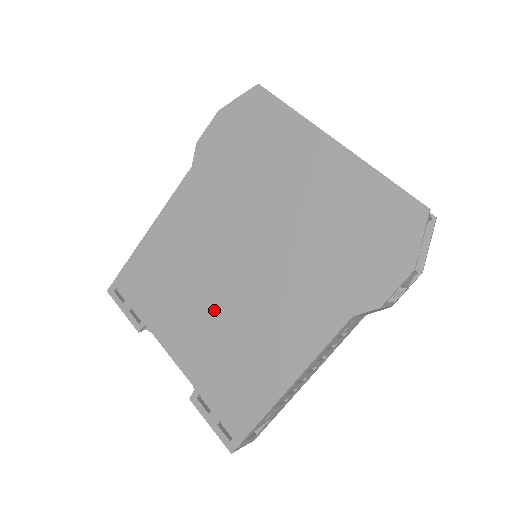
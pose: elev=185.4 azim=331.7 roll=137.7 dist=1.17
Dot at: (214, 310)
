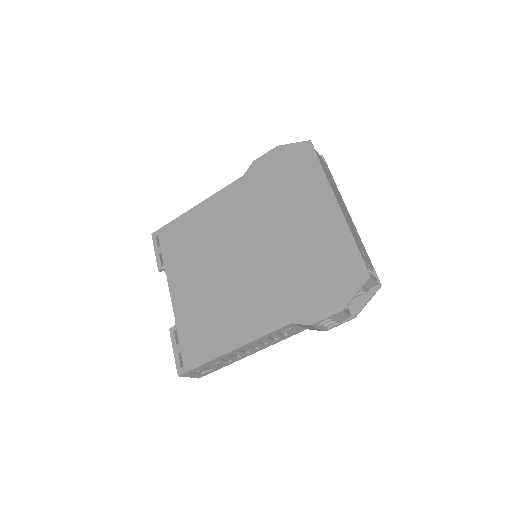
Dot at: (211, 279)
